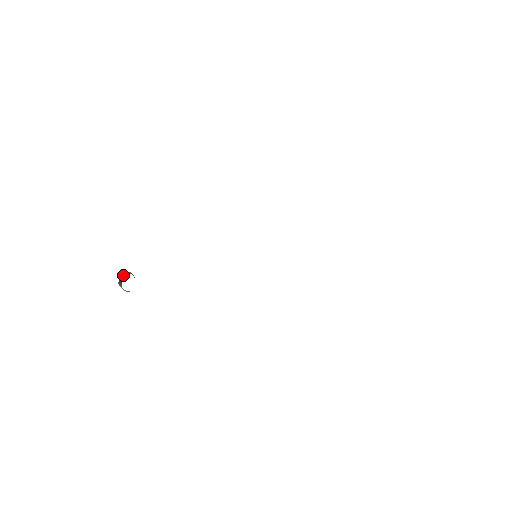
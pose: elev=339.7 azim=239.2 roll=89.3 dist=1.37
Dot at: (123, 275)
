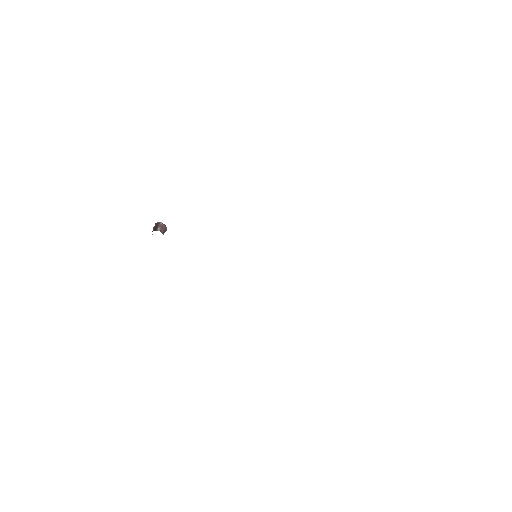
Dot at: (157, 224)
